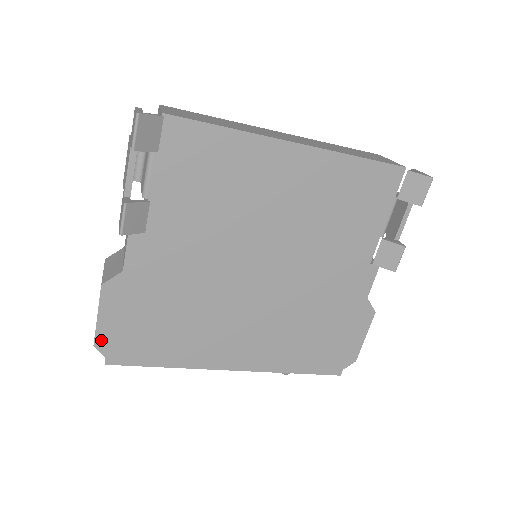
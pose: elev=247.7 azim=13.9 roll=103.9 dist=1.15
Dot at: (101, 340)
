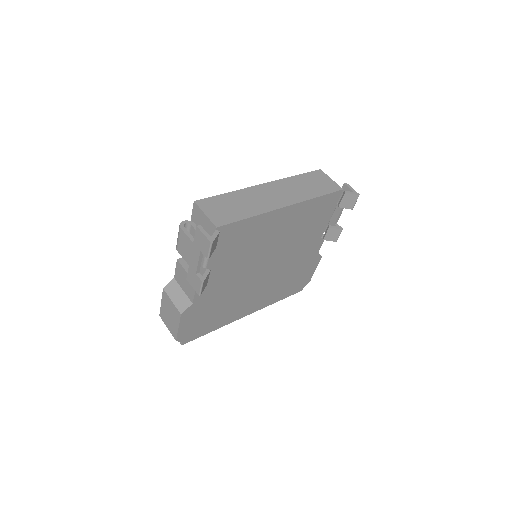
Dot at: (180, 337)
